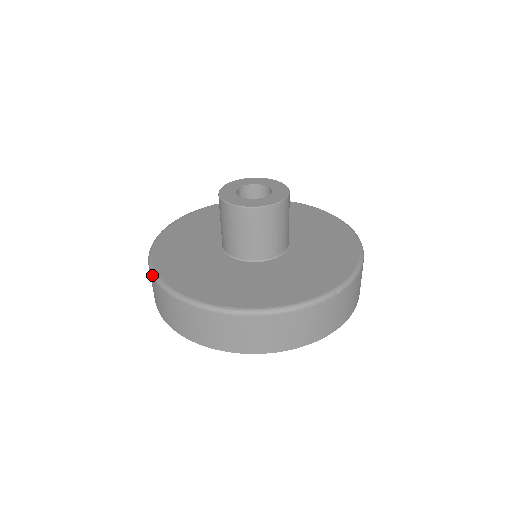
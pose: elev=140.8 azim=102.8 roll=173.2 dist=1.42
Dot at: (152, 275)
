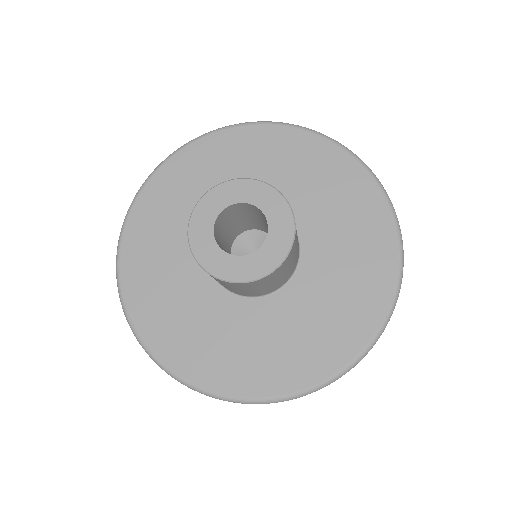
Dot at: occluded
